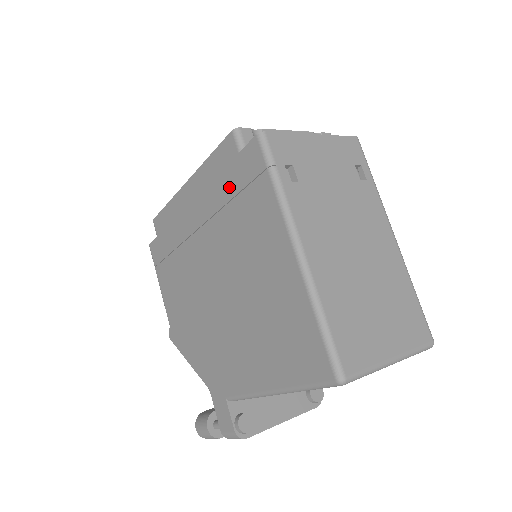
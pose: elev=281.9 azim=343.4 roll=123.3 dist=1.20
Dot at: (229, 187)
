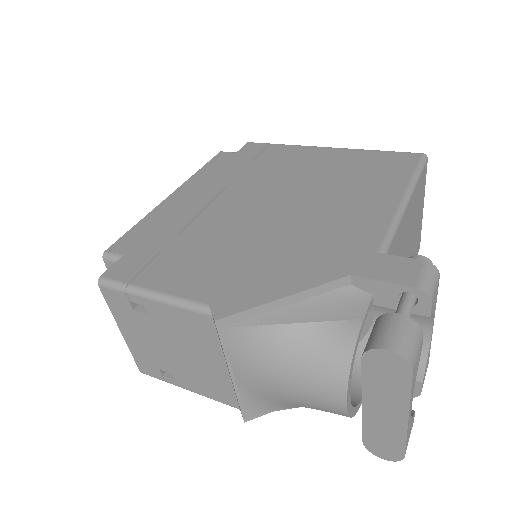
Dot at: (239, 165)
